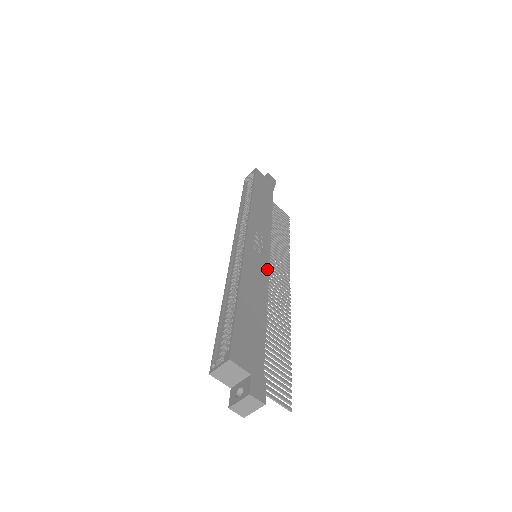
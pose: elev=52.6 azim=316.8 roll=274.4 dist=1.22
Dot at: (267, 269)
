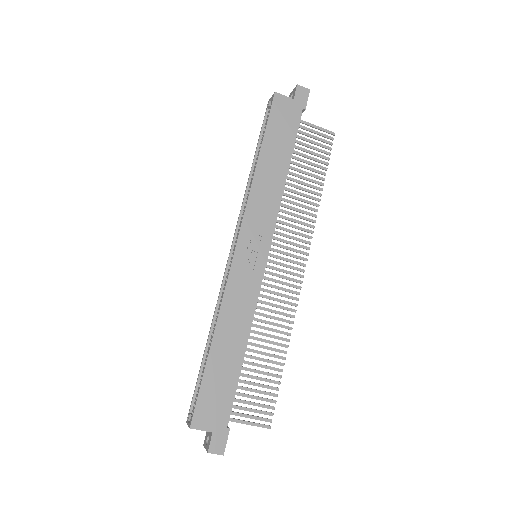
Dot at: (257, 286)
